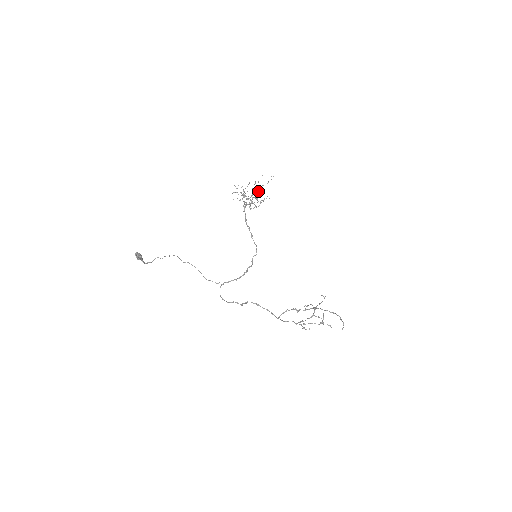
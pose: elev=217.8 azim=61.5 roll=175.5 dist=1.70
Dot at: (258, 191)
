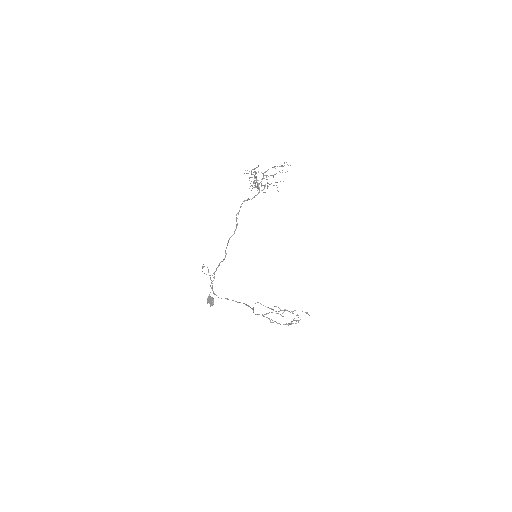
Dot at: (266, 171)
